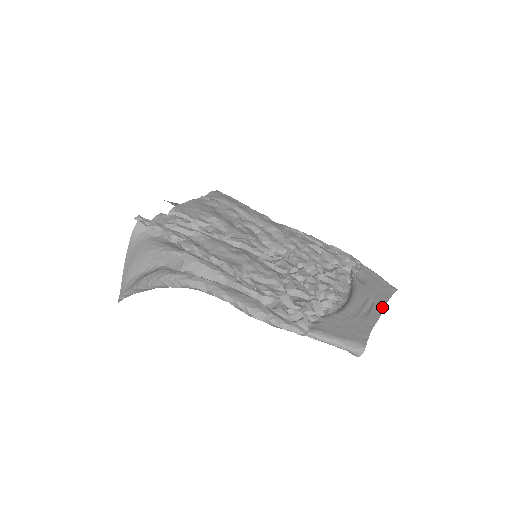
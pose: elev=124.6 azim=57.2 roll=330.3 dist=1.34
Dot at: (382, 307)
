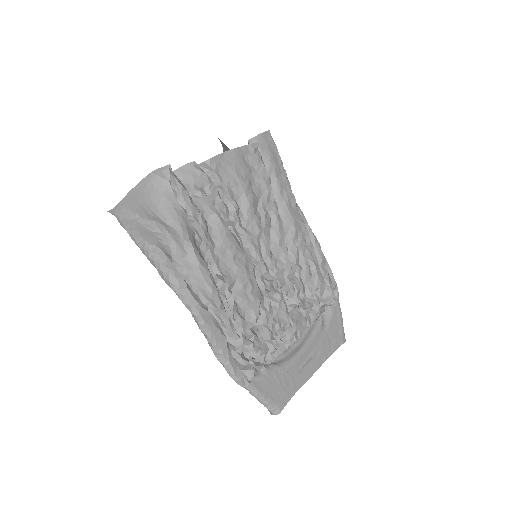
Dot at: (320, 364)
